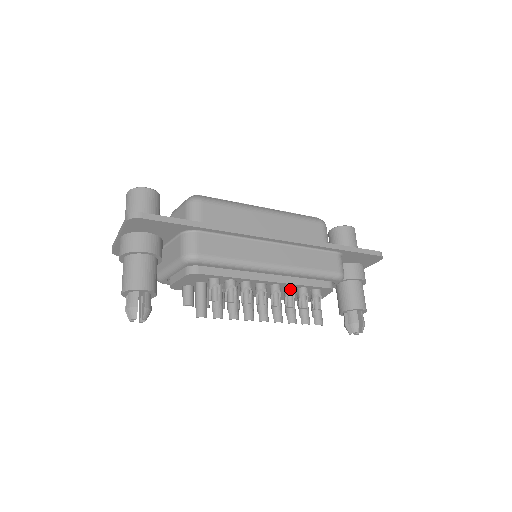
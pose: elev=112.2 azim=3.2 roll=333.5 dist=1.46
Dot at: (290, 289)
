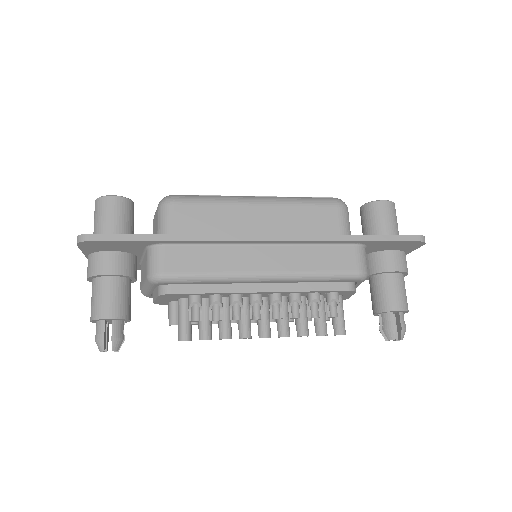
Dot at: (294, 297)
